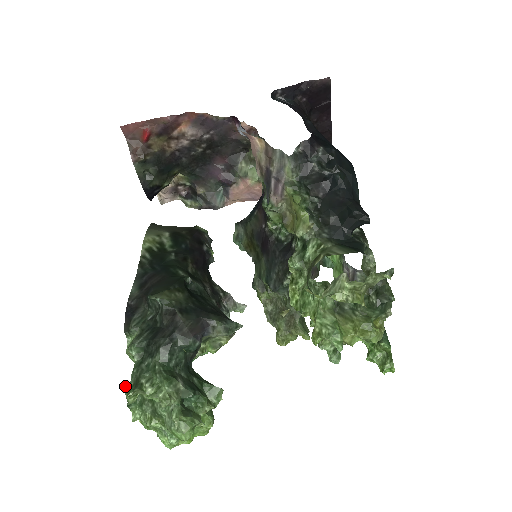
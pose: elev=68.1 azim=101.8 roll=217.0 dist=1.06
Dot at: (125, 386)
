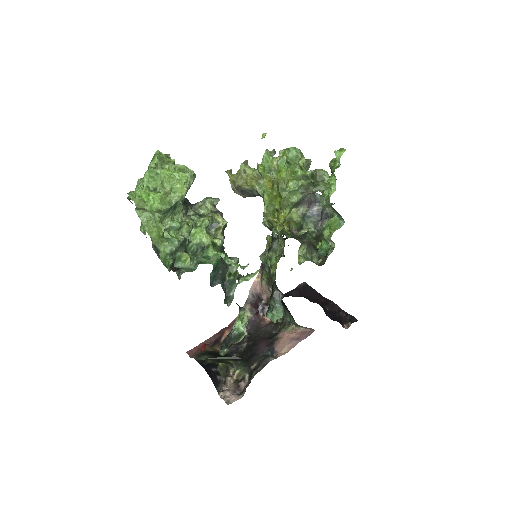
Dot at: occluded
